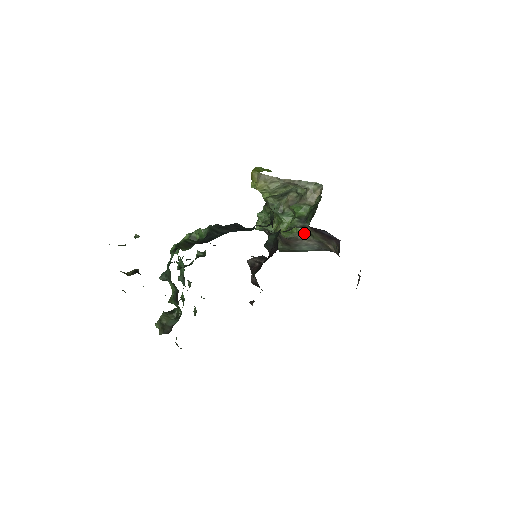
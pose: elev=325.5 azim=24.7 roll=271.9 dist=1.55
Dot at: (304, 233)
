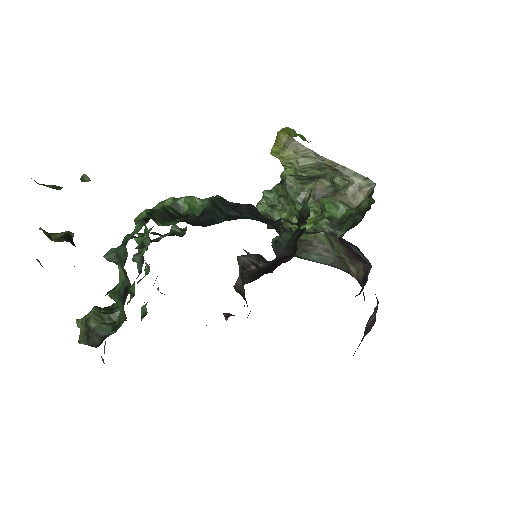
Dot at: (323, 239)
